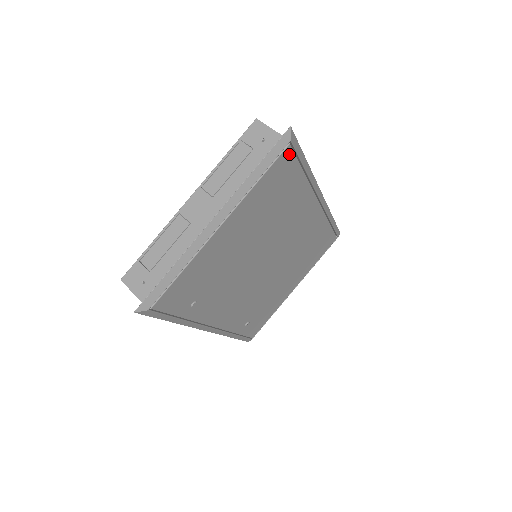
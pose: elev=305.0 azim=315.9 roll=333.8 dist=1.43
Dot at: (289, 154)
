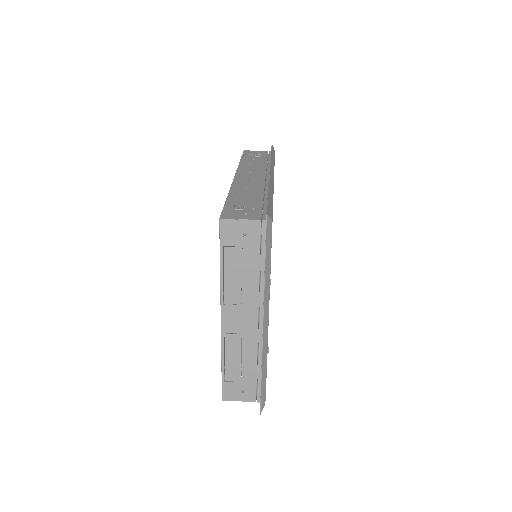
Dot at: occluded
